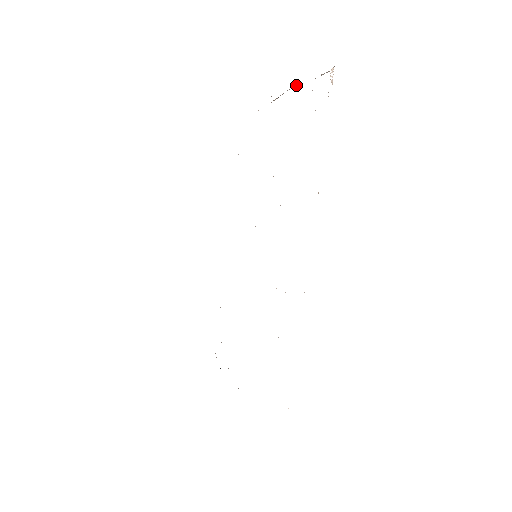
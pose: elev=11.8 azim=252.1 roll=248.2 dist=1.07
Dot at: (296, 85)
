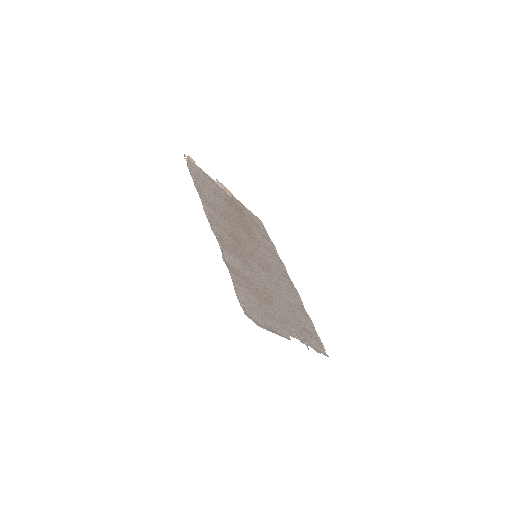
Dot at: (210, 177)
